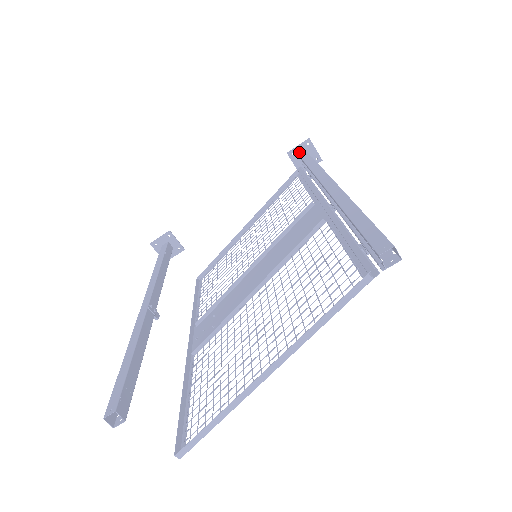
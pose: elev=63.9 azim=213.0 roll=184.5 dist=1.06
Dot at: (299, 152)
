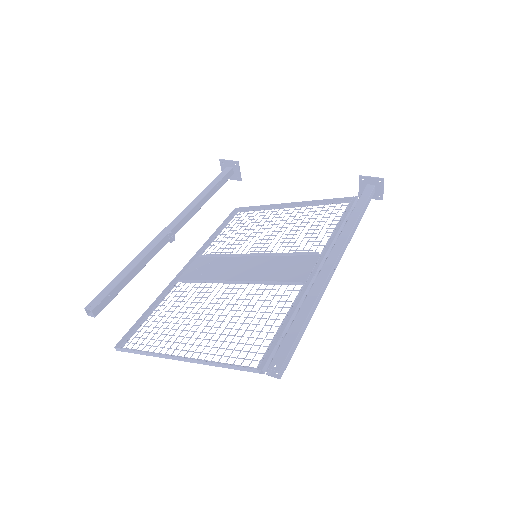
Dot at: (369, 182)
